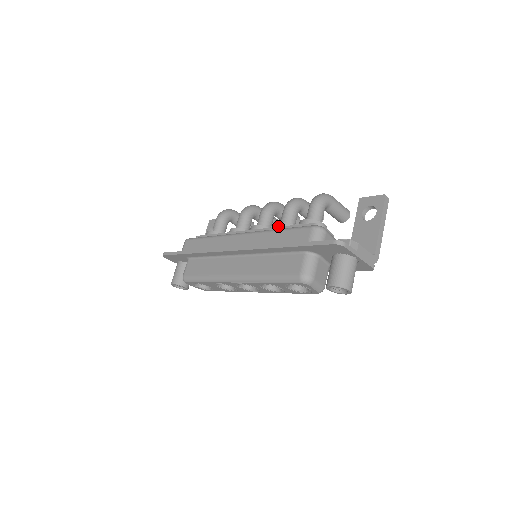
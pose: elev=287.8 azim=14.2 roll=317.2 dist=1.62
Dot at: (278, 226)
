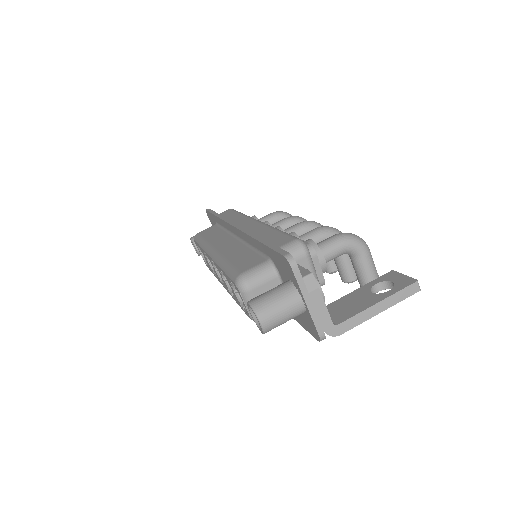
Dot at: occluded
